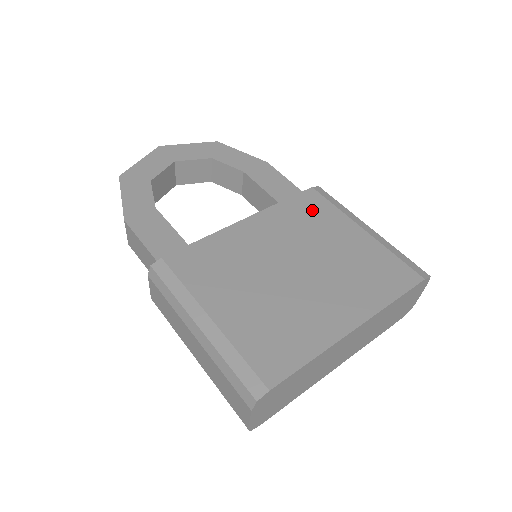
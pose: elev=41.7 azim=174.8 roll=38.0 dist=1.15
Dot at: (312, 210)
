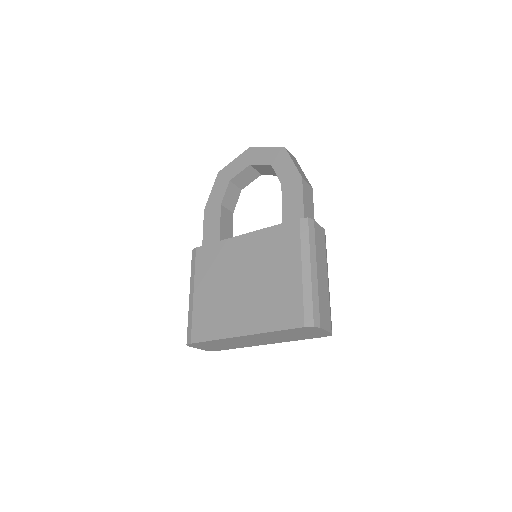
Dot at: (284, 240)
